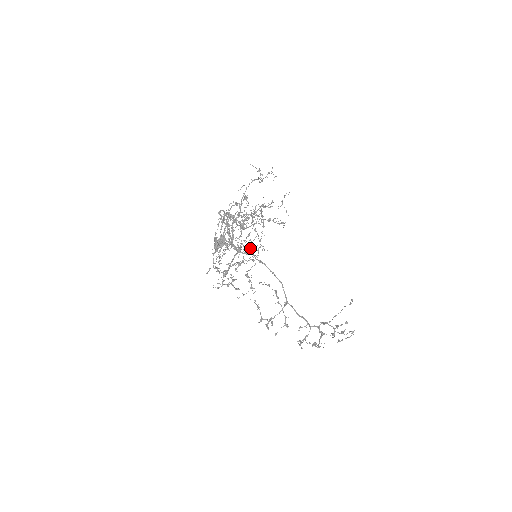
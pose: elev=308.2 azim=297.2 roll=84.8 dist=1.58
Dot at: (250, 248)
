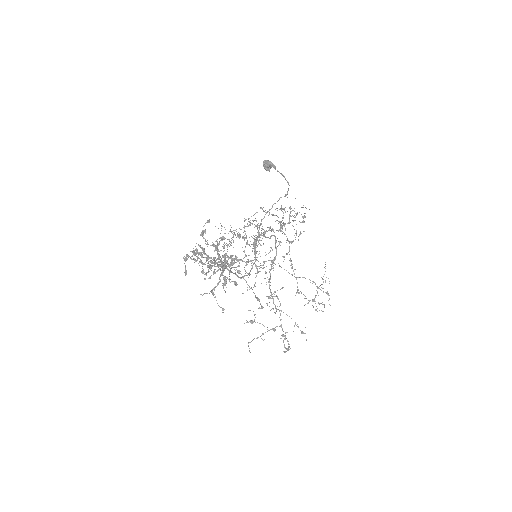
Dot at: (257, 269)
